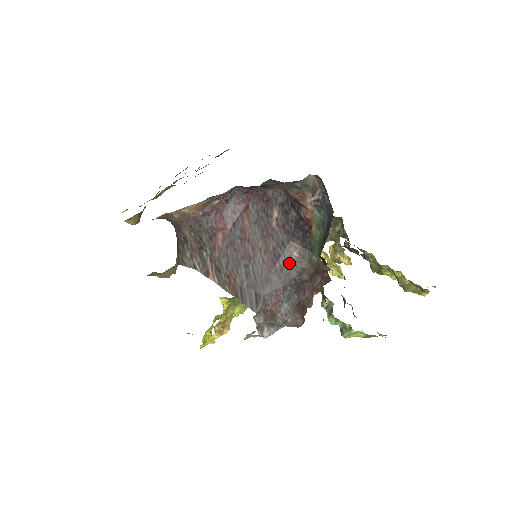
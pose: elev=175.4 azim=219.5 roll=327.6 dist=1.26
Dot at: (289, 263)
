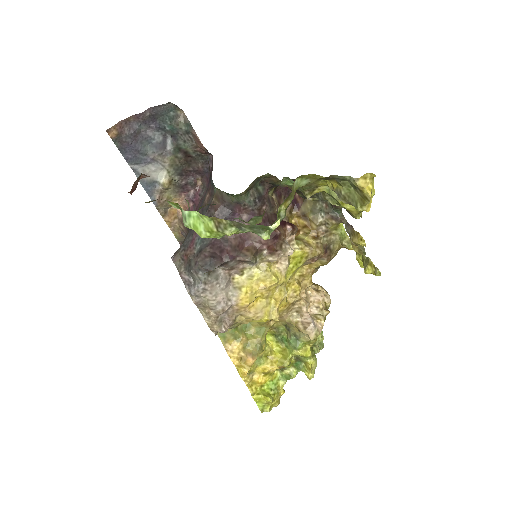
Dot at: occluded
